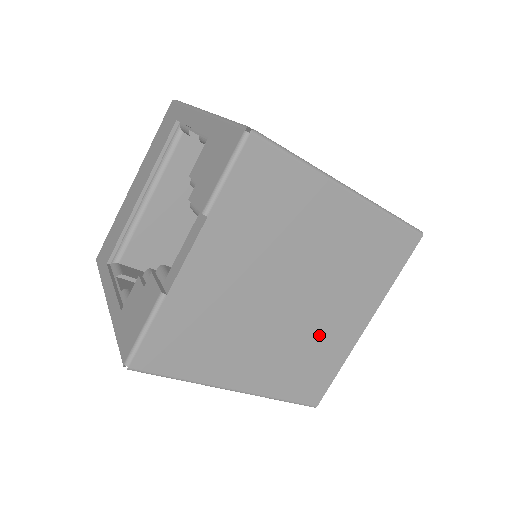
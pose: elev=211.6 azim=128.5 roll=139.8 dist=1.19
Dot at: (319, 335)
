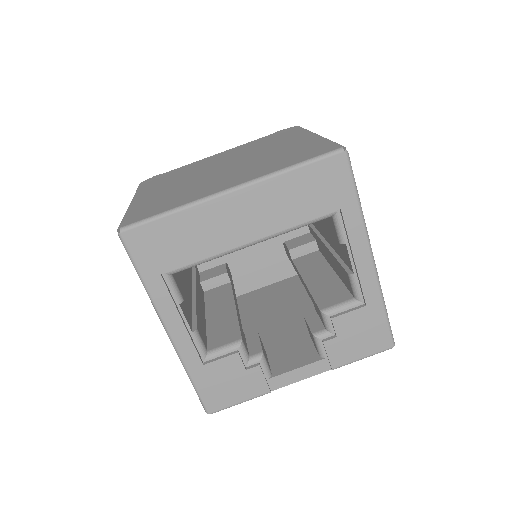
Dot at: occluded
